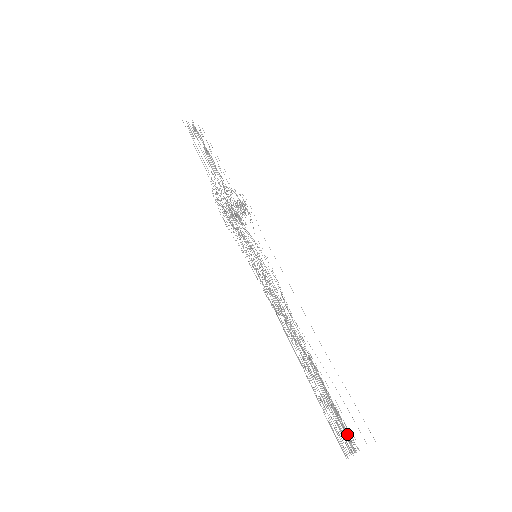
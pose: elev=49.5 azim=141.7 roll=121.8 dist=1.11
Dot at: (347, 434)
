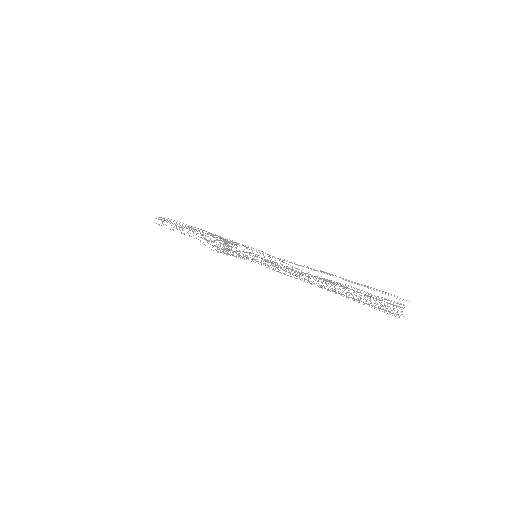
Dot at: (389, 303)
